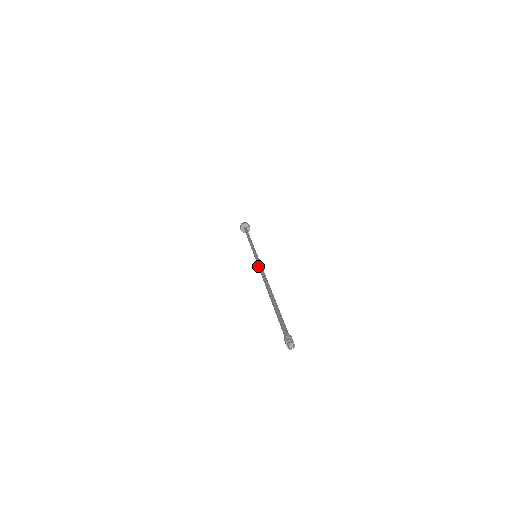
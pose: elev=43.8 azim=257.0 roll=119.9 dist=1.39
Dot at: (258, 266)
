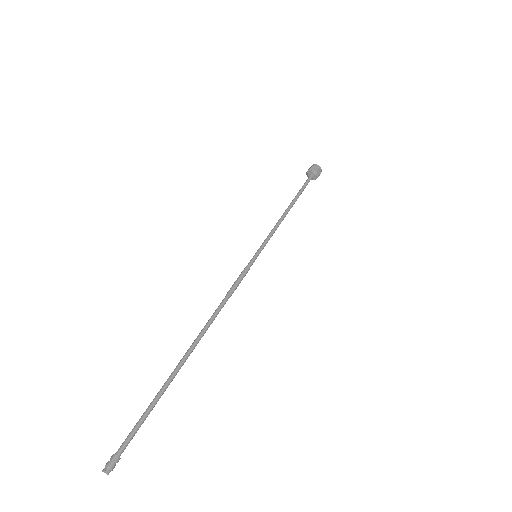
Dot at: (232, 286)
